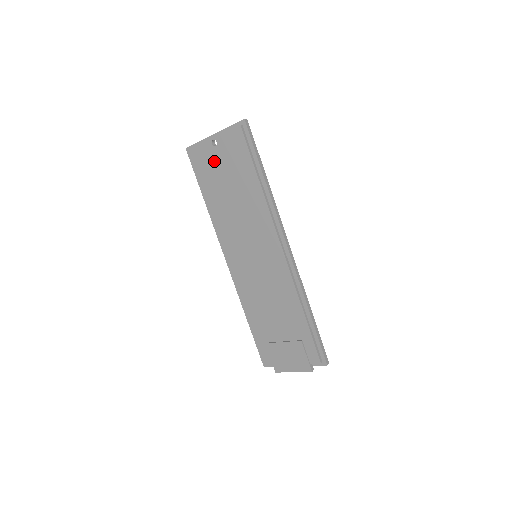
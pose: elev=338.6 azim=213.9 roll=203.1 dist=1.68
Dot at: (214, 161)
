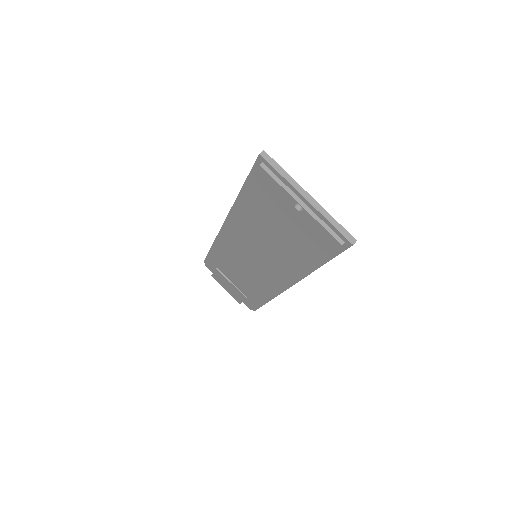
Dot at: (282, 209)
